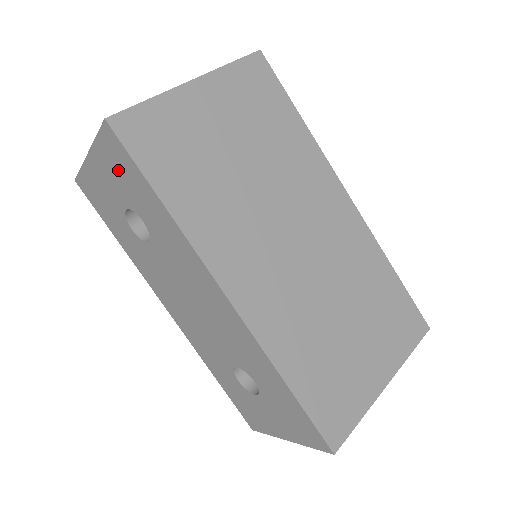
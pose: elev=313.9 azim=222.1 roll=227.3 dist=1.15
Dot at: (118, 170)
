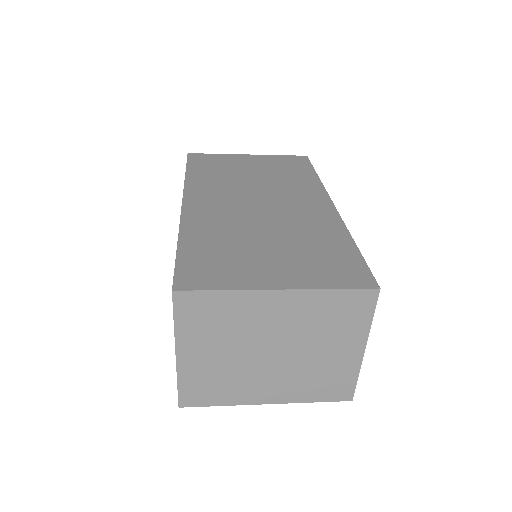
Dot at: occluded
